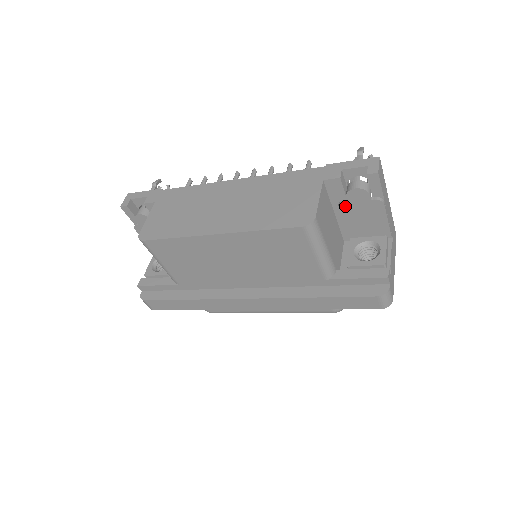
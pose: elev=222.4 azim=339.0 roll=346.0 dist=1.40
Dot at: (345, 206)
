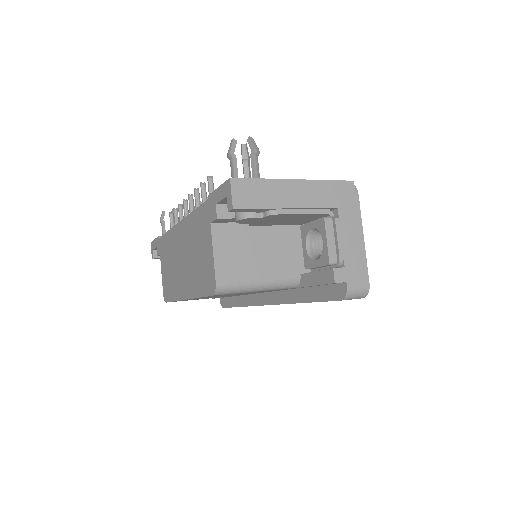
Dot at: (254, 224)
